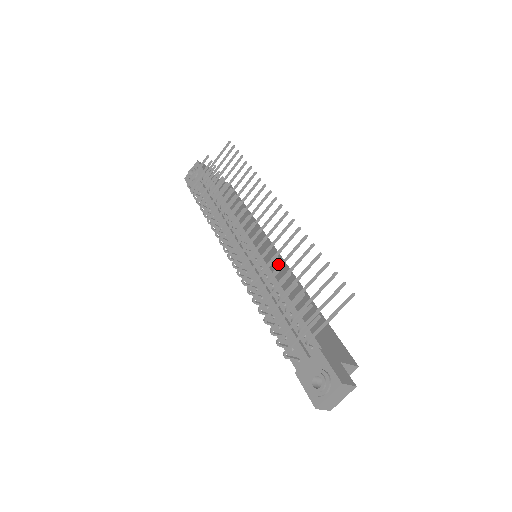
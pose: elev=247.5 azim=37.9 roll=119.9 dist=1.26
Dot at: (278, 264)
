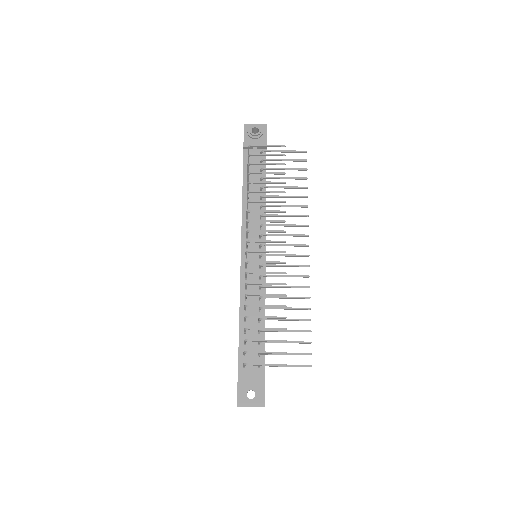
Dot at: occluded
